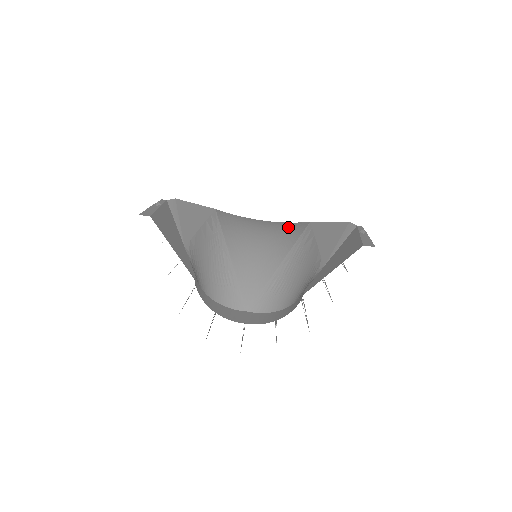
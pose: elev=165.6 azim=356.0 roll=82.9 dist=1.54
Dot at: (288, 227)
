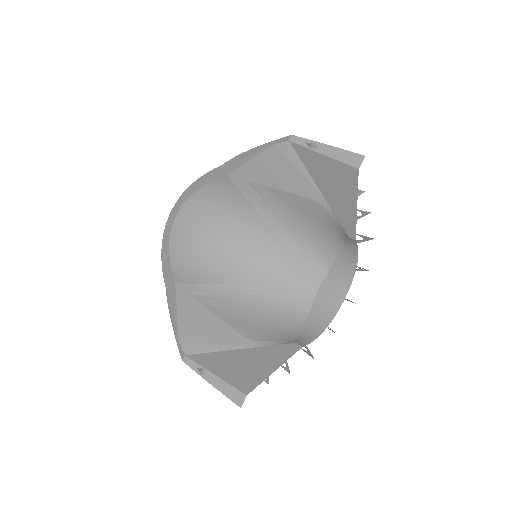
Dot at: (211, 197)
